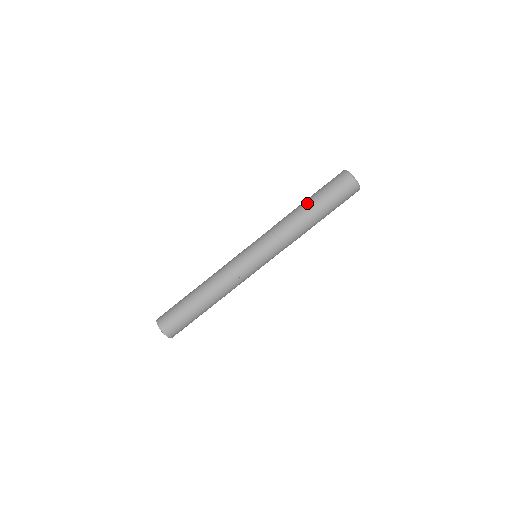
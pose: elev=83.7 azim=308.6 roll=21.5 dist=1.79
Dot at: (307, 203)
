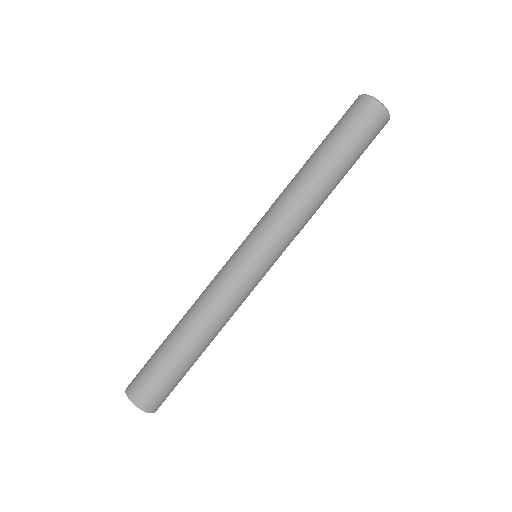
Dot at: (324, 161)
